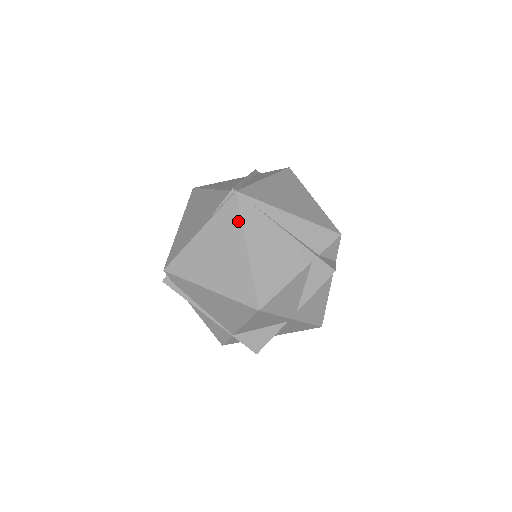
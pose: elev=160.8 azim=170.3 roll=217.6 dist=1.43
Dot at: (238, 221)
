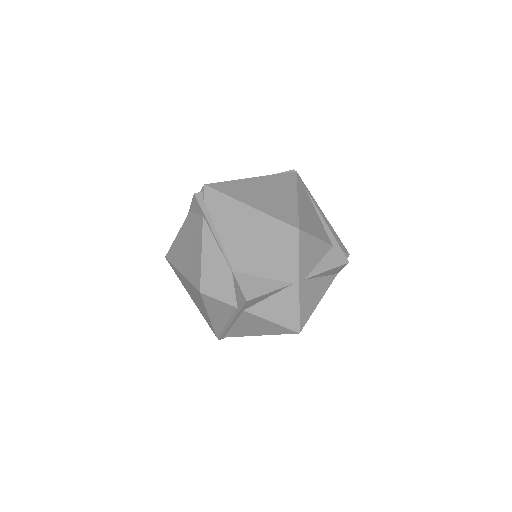
Dot at: (294, 183)
